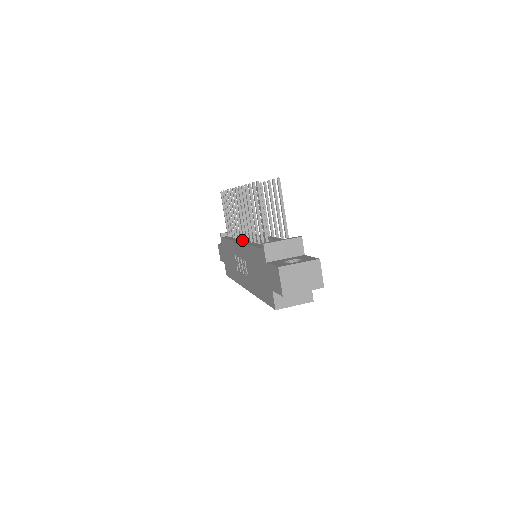
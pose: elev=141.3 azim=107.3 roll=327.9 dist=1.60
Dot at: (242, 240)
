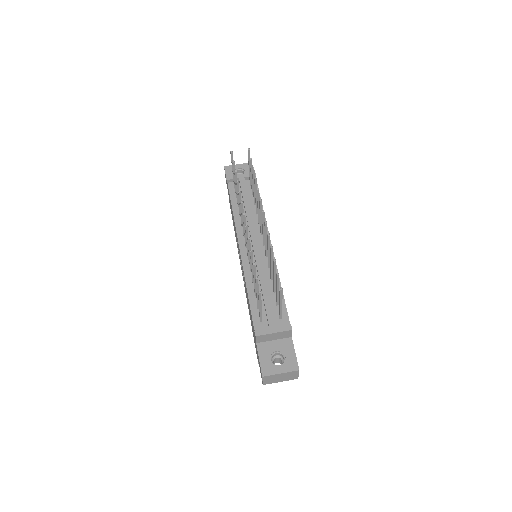
Dot at: (244, 244)
